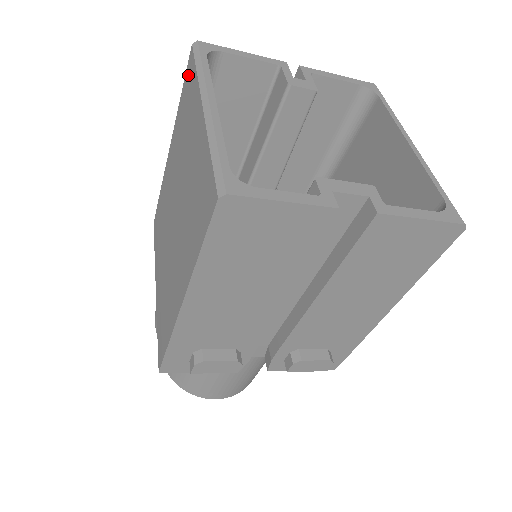
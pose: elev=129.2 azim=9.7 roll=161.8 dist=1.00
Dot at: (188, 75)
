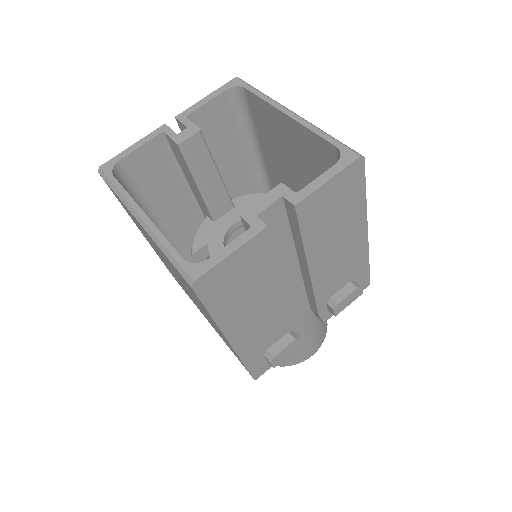
Dot at: occluded
